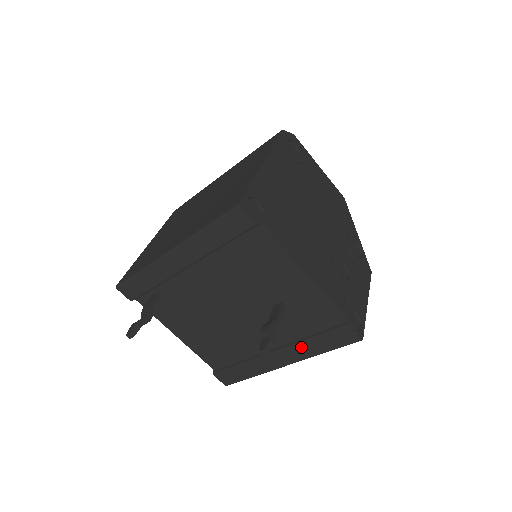
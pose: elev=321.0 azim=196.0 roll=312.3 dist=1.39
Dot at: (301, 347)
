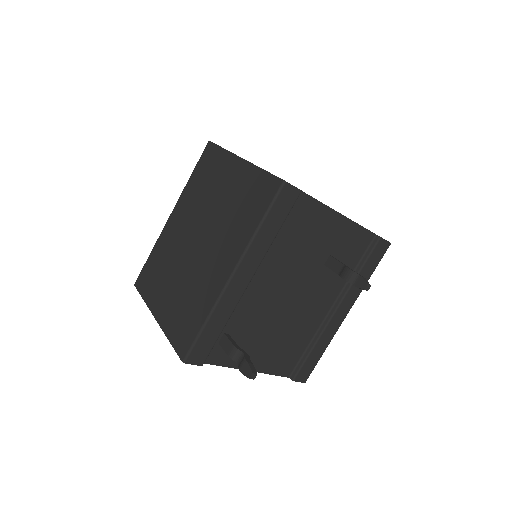
Dot at: (354, 286)
